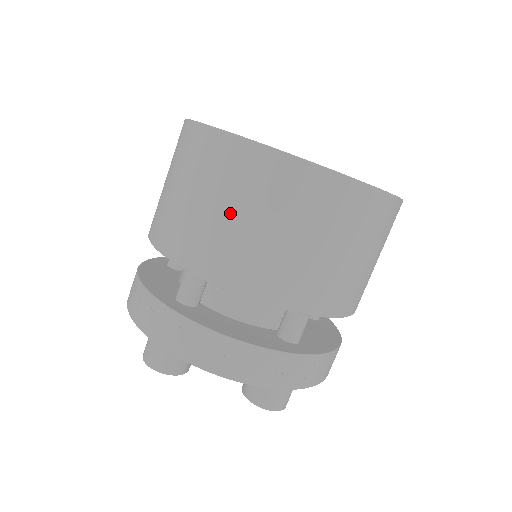
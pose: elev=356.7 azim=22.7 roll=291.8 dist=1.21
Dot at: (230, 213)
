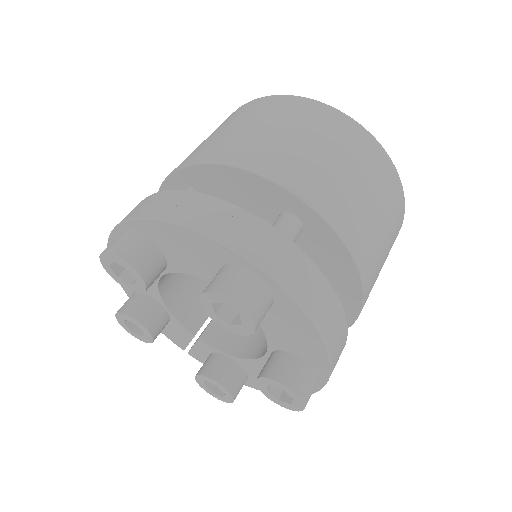
Dot at: (231, 128)
